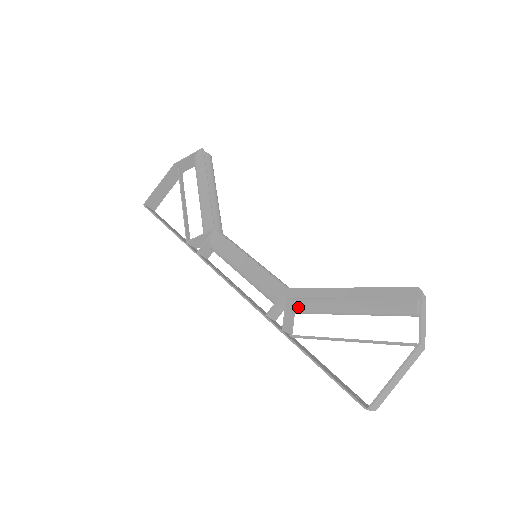
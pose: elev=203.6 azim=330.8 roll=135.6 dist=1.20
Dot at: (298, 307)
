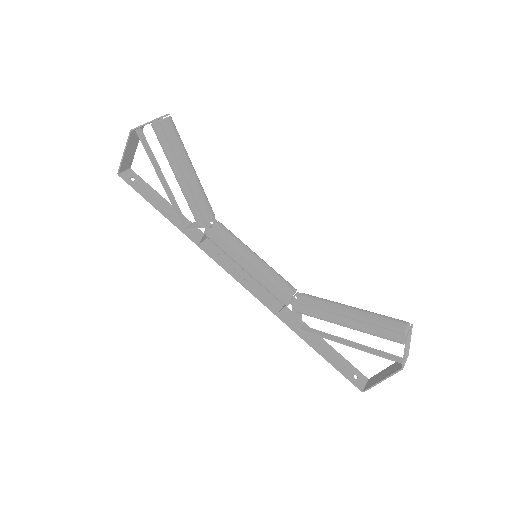
Dot at: occluded
